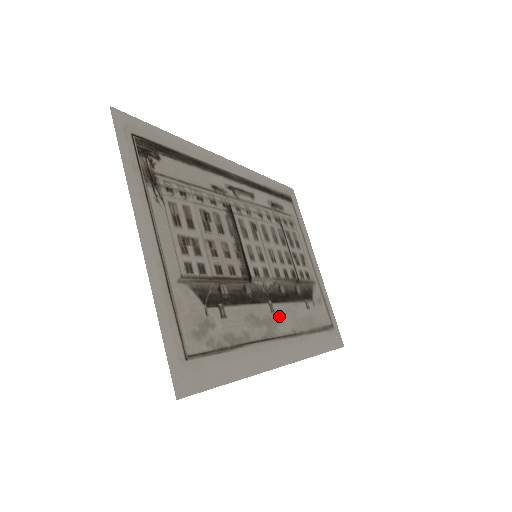
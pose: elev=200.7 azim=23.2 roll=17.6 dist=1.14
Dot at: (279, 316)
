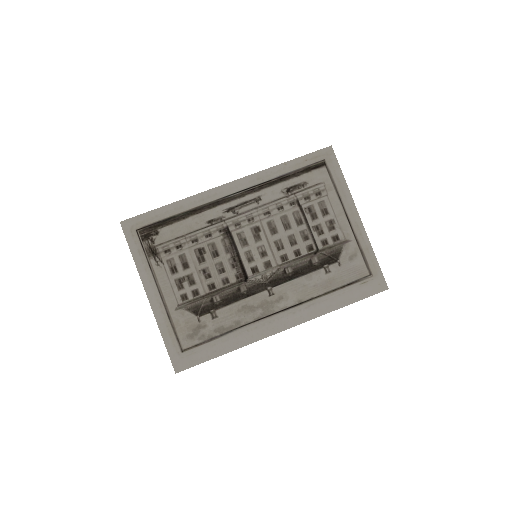
Dot at: (280, 295)
